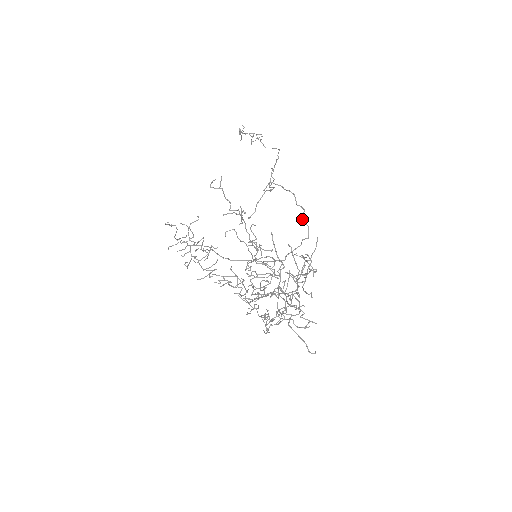
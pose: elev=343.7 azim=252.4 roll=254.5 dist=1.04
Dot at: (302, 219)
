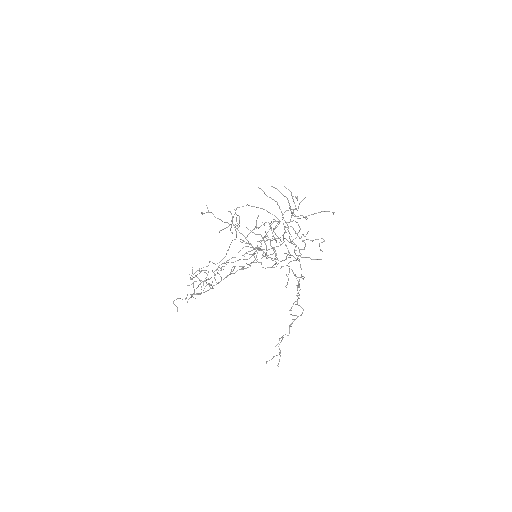
Dot at: occluded
